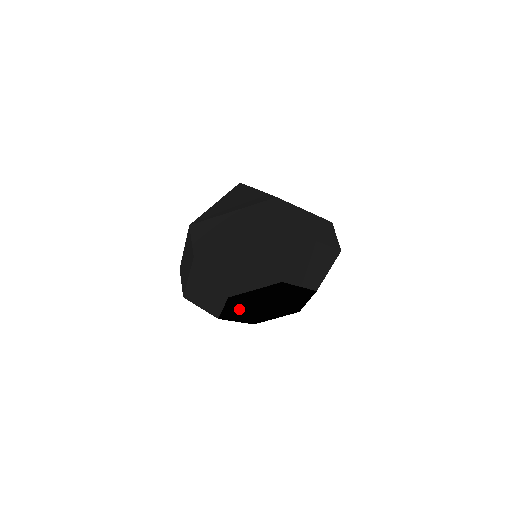
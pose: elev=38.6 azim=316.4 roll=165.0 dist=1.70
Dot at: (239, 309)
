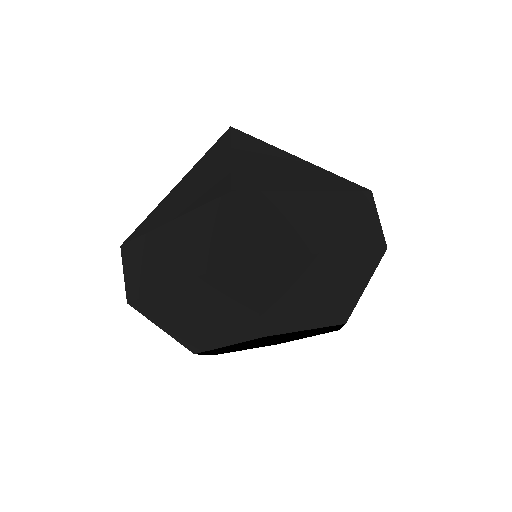
Dot at: (240, 345)
